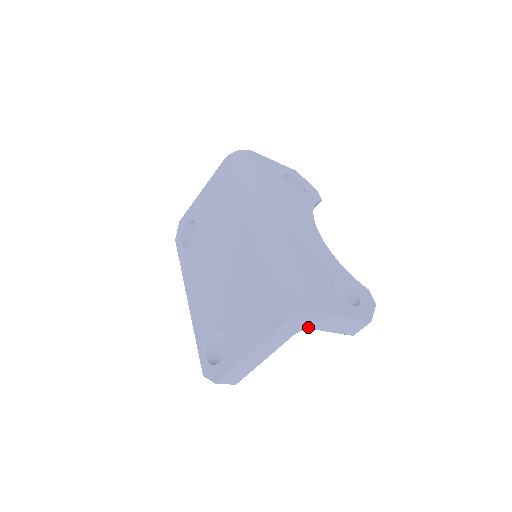
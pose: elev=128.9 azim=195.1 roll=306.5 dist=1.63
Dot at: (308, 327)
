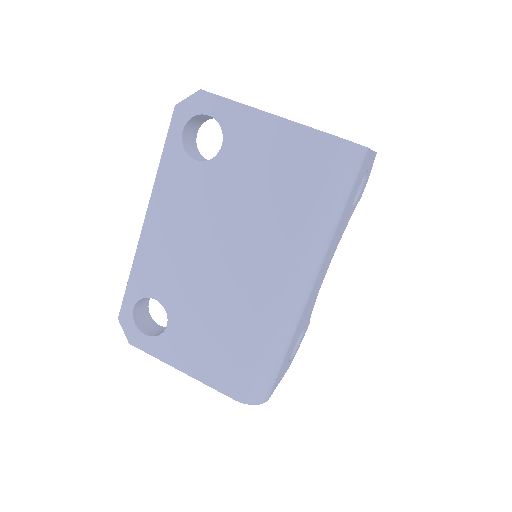
Dot at: occluded
